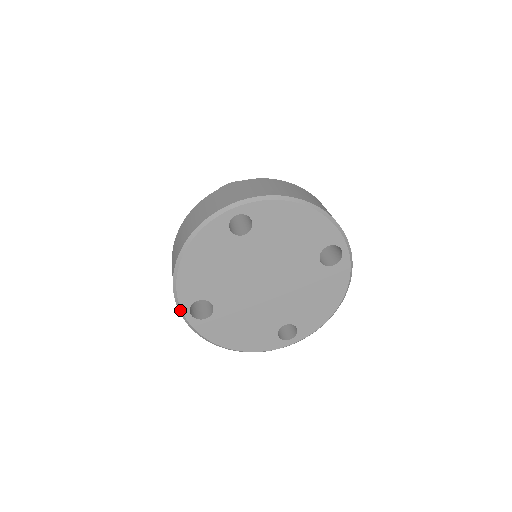
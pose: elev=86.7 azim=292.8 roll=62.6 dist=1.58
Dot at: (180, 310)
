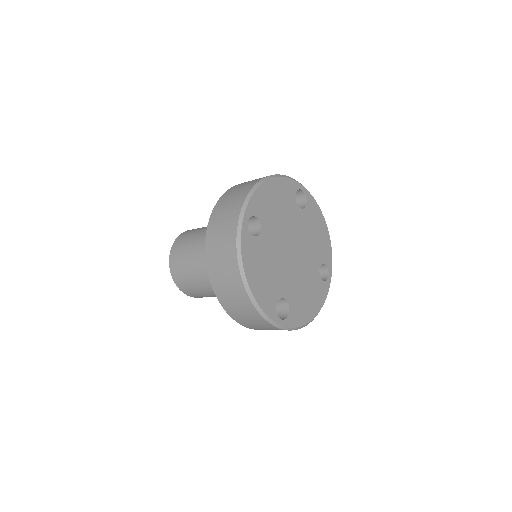
Dot at: (274, 324)
